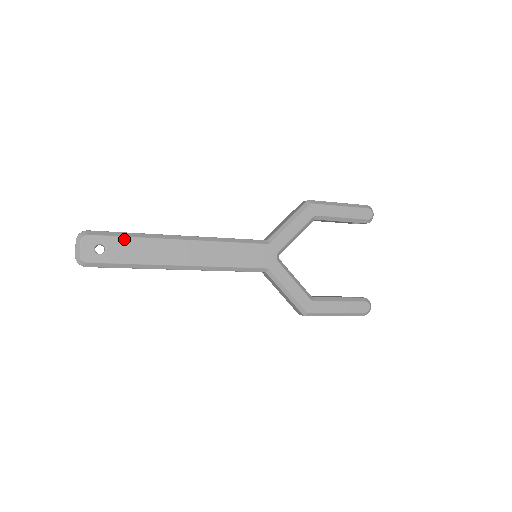
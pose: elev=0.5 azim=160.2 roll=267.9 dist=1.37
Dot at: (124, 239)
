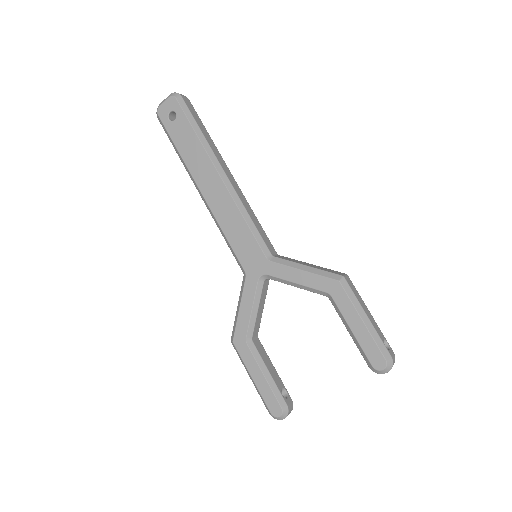
Dot at: (190, 127)
